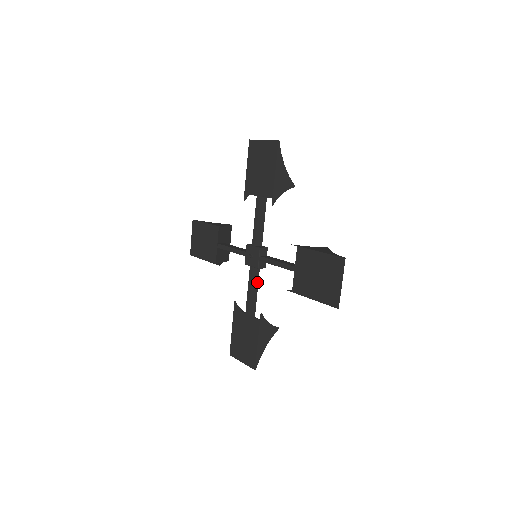
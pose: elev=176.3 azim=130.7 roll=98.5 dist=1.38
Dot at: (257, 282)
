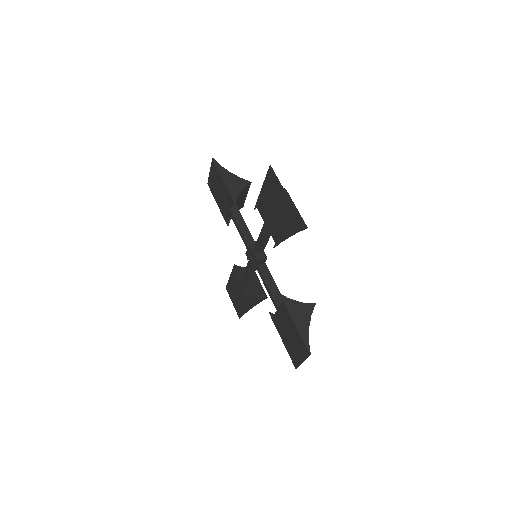
Dot at: occluded
